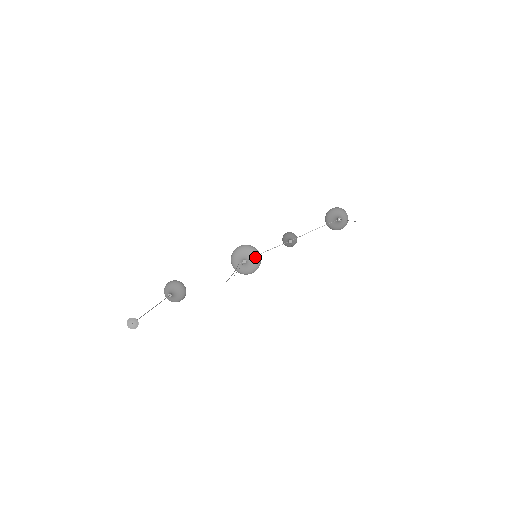
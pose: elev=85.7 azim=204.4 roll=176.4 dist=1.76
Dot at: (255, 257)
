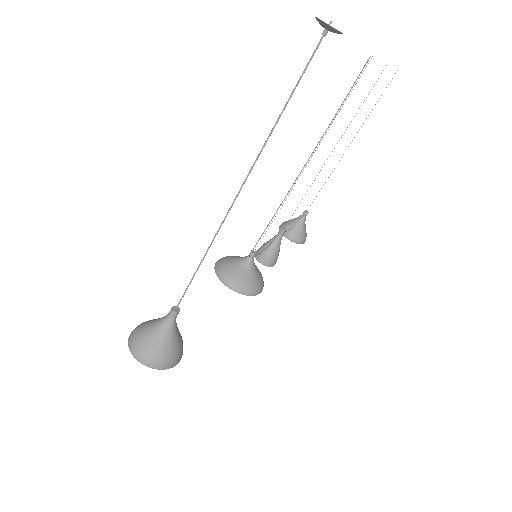
Dot at: occluded
